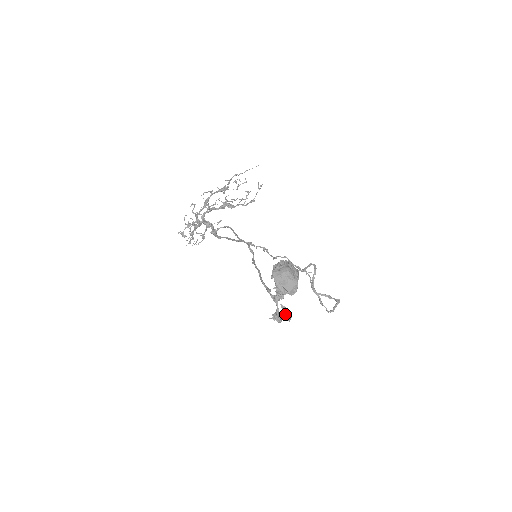
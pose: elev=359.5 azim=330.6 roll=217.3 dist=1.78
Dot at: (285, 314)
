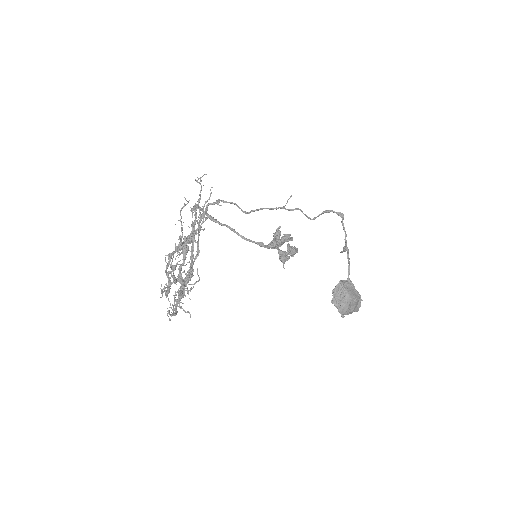
Dot at: occluded
